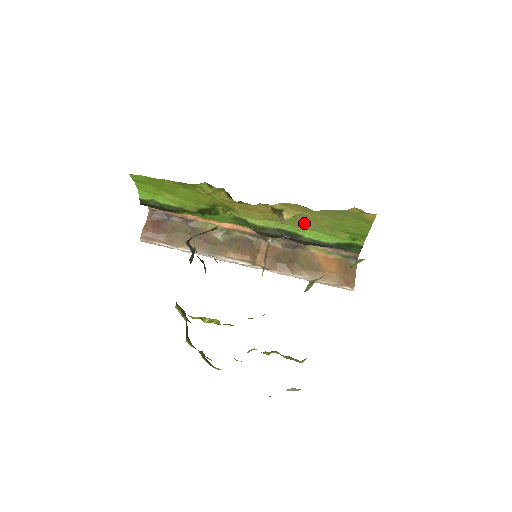
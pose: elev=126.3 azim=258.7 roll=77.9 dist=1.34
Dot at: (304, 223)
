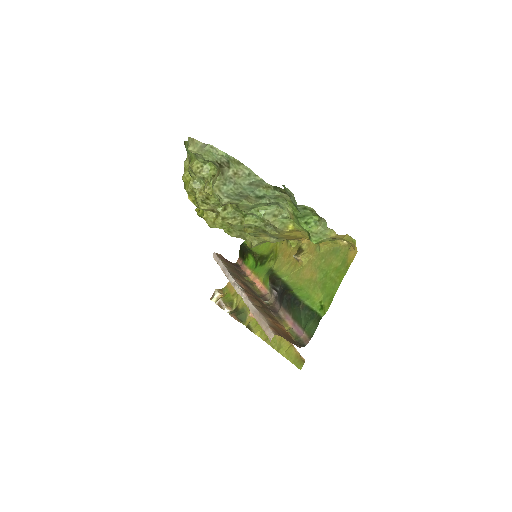
Dot at: (304, 276)
